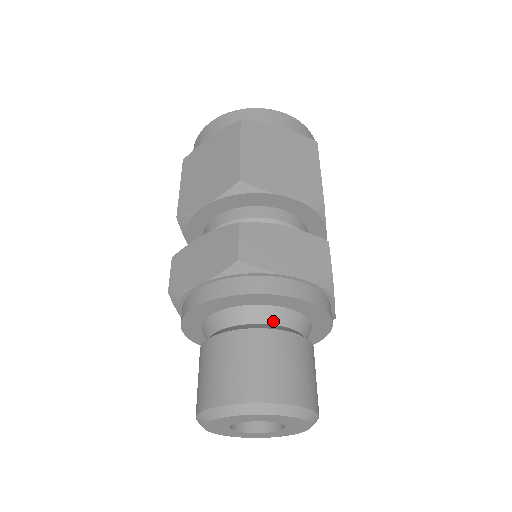
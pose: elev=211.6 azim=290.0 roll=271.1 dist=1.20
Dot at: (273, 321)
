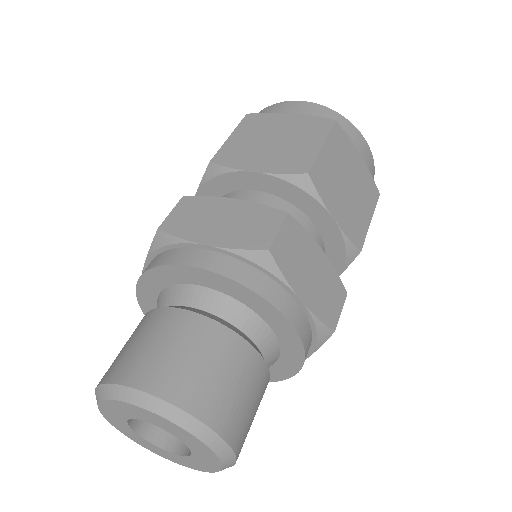
Dot at: (253, 335)
